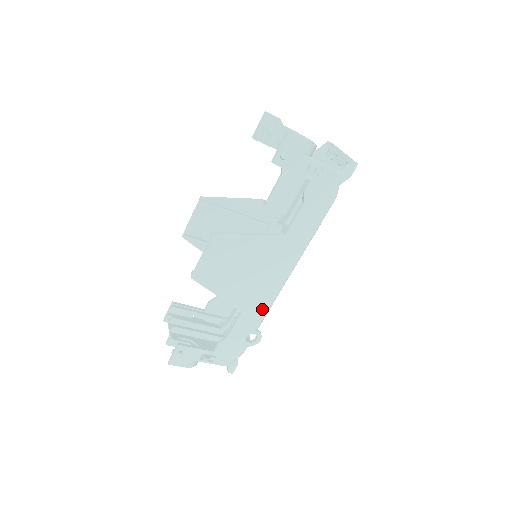
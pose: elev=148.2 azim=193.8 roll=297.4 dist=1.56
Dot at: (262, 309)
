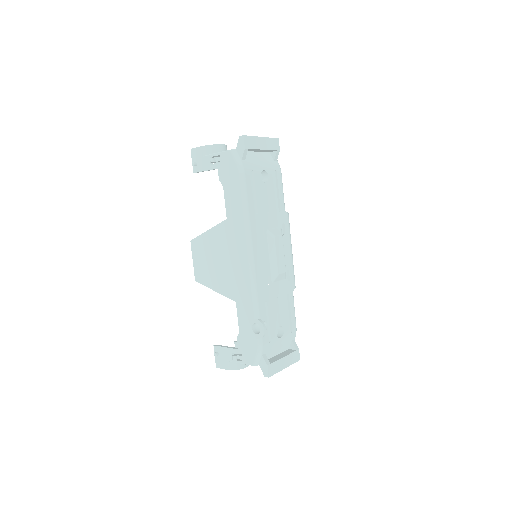
Dot at: (248, 294)
